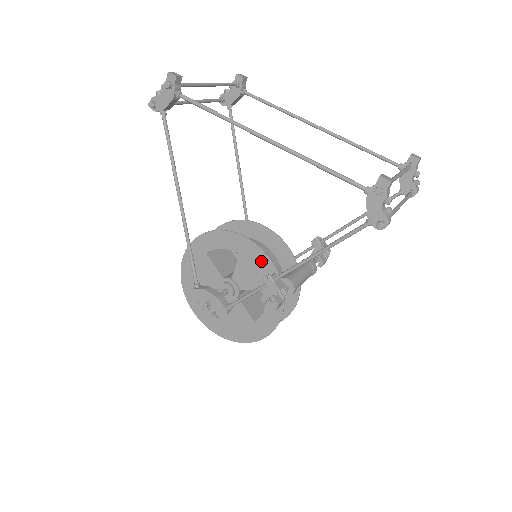
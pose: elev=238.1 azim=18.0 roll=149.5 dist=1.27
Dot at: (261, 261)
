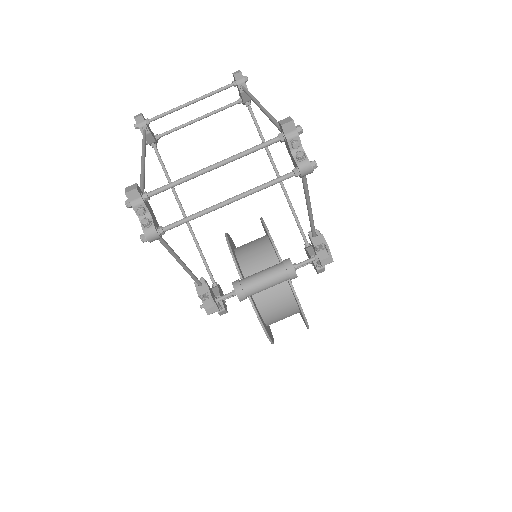
Dot at: occluded
